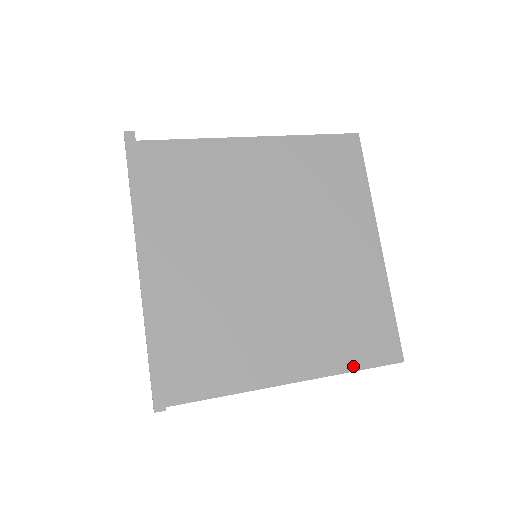
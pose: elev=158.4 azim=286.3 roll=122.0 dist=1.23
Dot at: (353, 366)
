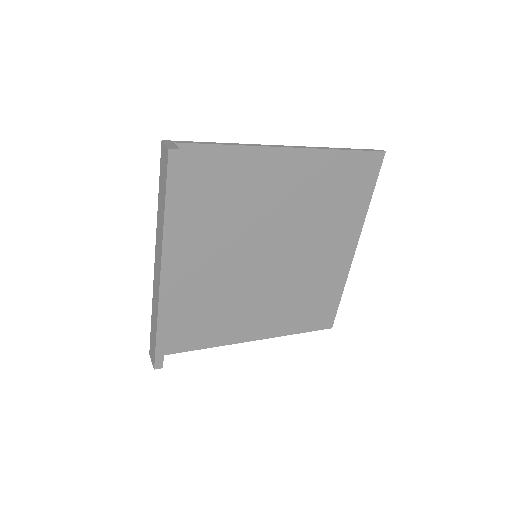
Dot at: (297, 331)
